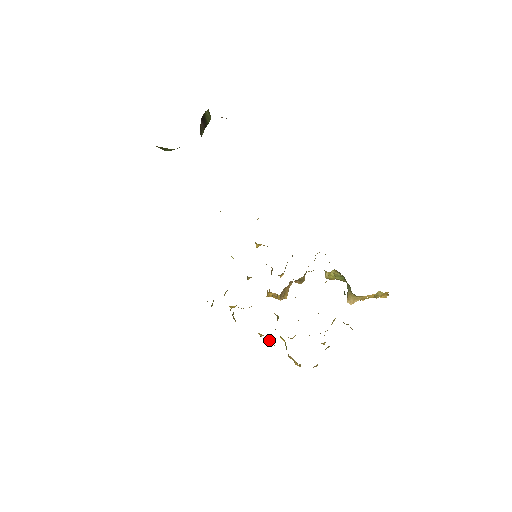
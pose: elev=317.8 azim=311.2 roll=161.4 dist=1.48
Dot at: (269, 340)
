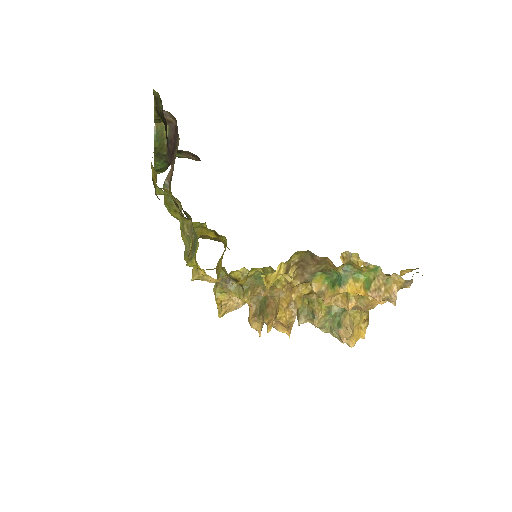
Dot at: (356, 258)
